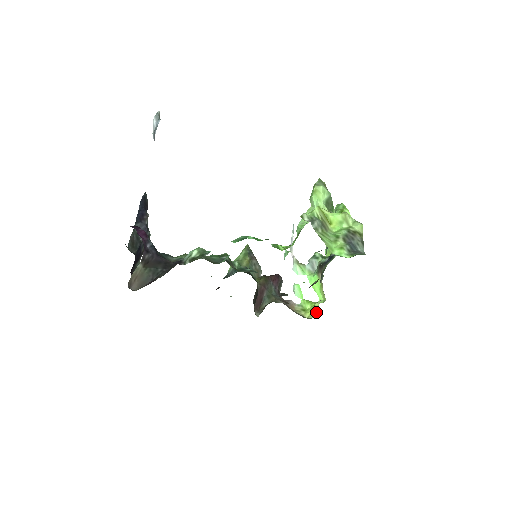
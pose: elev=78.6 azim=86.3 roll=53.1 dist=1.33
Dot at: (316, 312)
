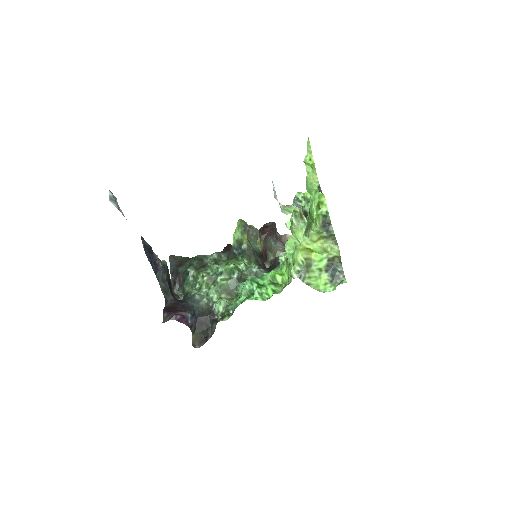
Dot at: occluded
